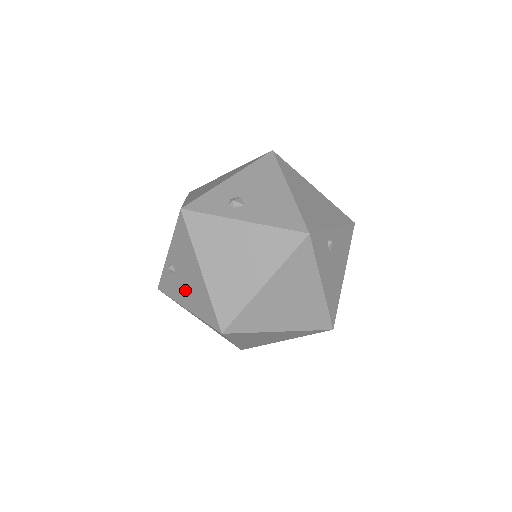
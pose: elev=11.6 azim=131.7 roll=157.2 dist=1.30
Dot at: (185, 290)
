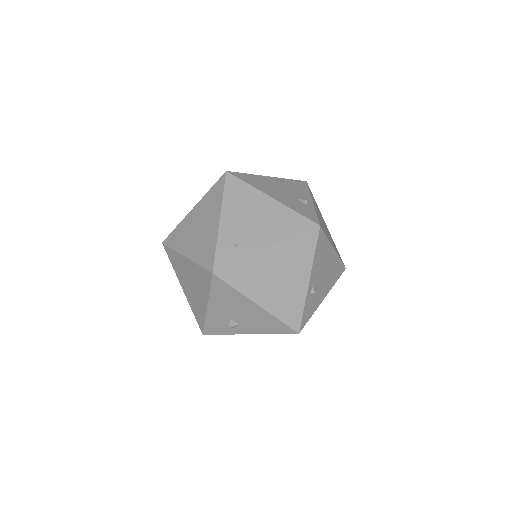
Dot at: occluded
